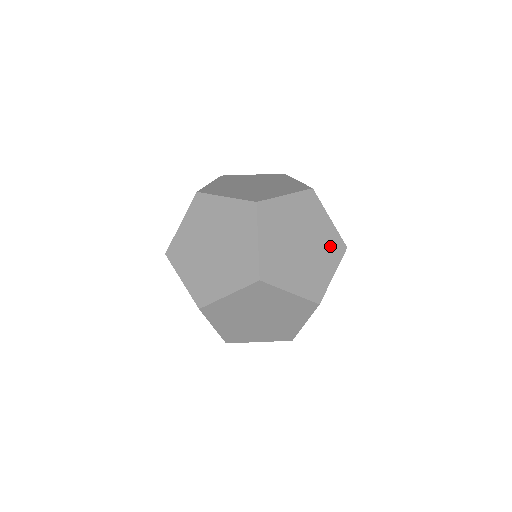
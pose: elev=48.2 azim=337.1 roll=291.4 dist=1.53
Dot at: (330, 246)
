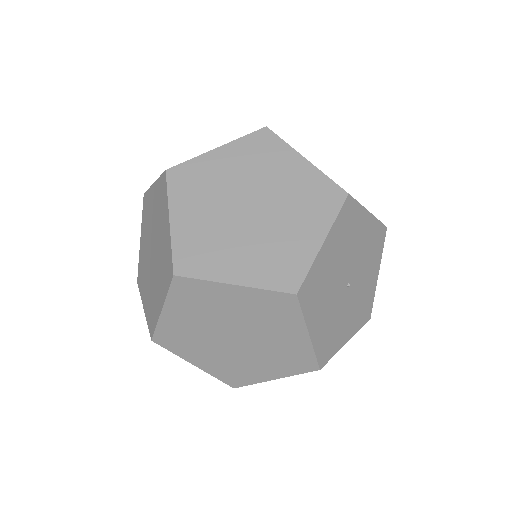
Dot at: (310, 199)
